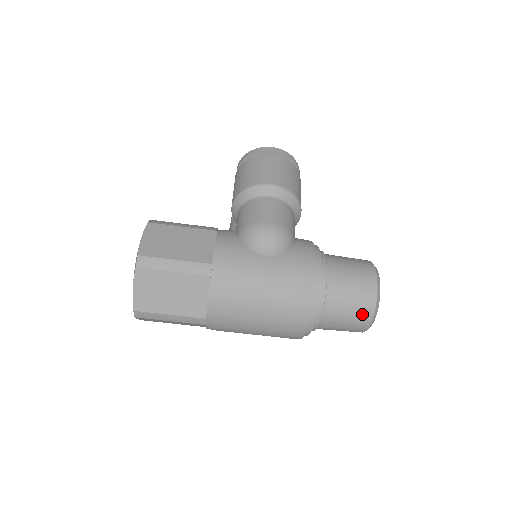
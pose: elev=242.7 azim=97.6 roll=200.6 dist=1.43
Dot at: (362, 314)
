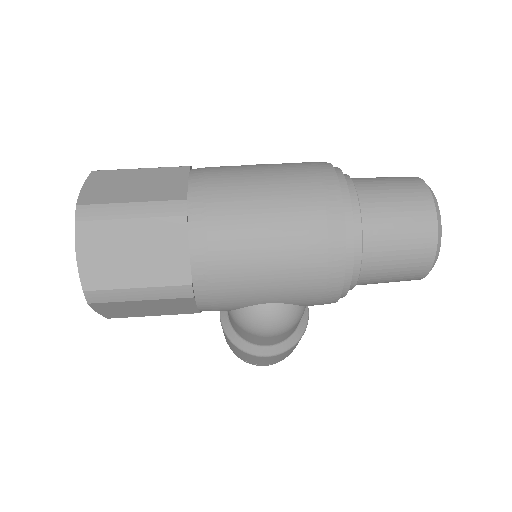
Dot at: (411, 188)
